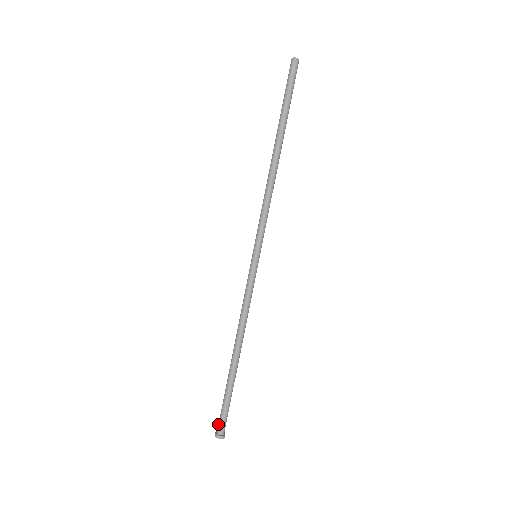
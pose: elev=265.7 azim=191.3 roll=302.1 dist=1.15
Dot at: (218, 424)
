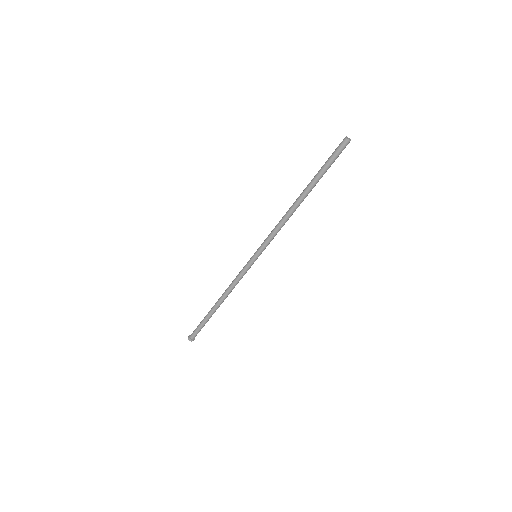
Dot at: (193, 332)
